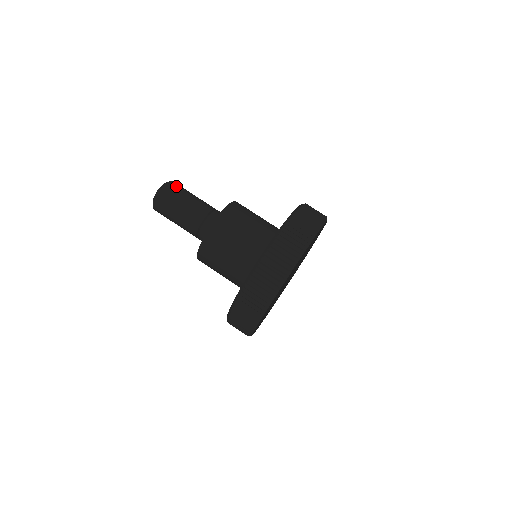
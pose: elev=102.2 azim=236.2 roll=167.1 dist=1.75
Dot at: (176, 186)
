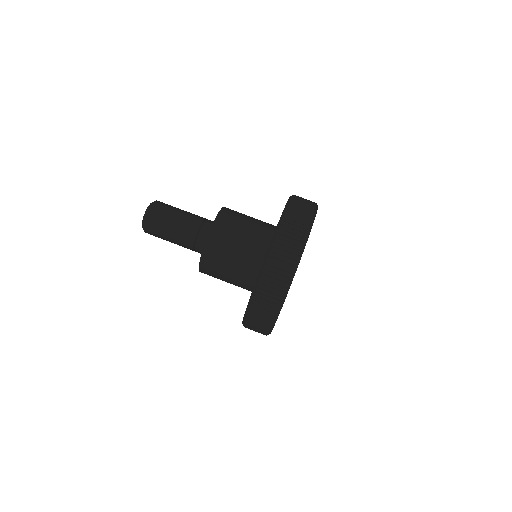
Dot at: occluded
